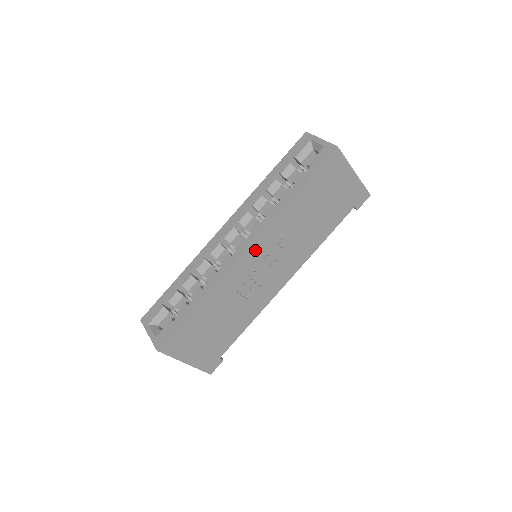
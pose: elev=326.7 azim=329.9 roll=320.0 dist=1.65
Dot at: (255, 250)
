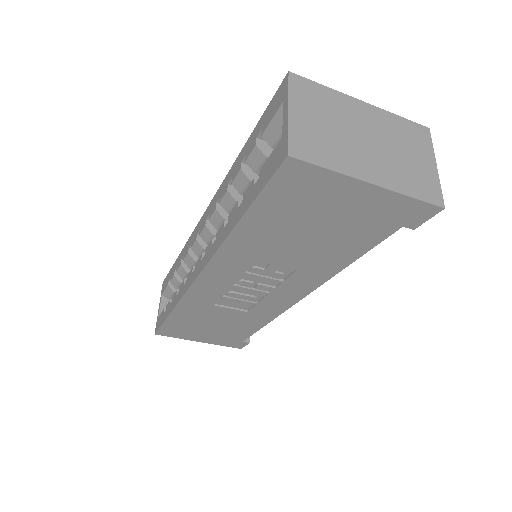
Dot at: (213, 277)
